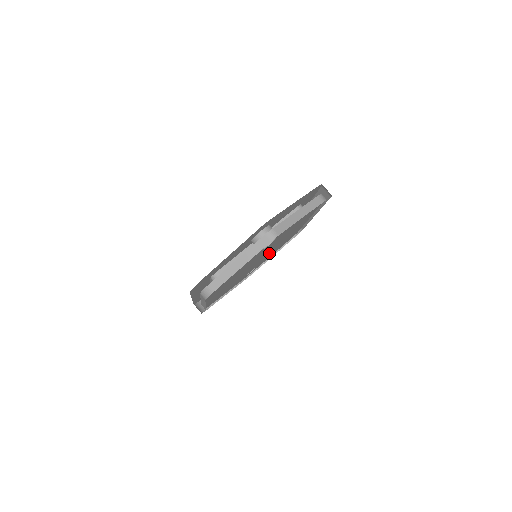
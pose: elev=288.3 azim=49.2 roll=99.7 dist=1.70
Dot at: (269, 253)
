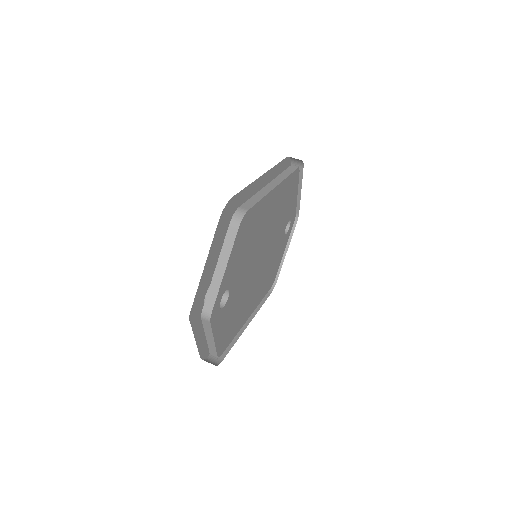
Dot at: (276, 227)
